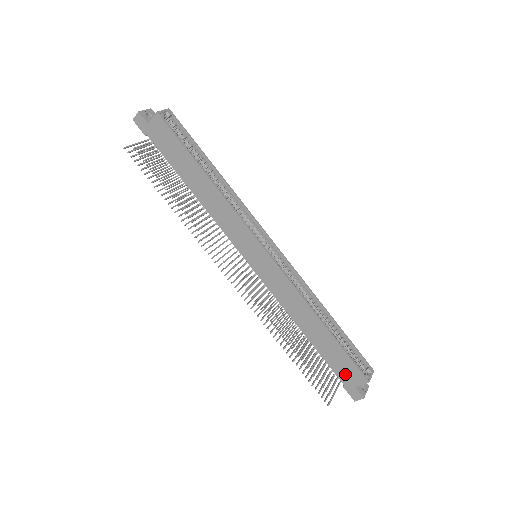
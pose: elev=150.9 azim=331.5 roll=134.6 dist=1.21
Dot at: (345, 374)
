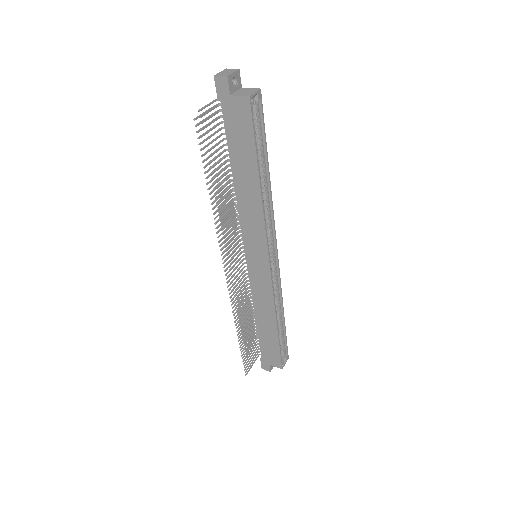
Dot at: (268, 356)
